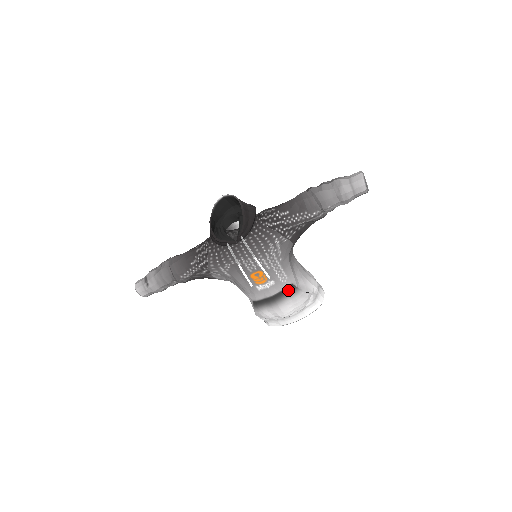
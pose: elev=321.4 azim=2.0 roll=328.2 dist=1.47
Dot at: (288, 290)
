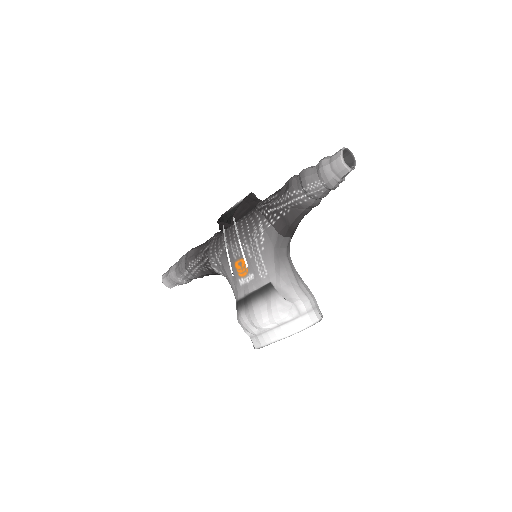
Dot at: (265, 289)
